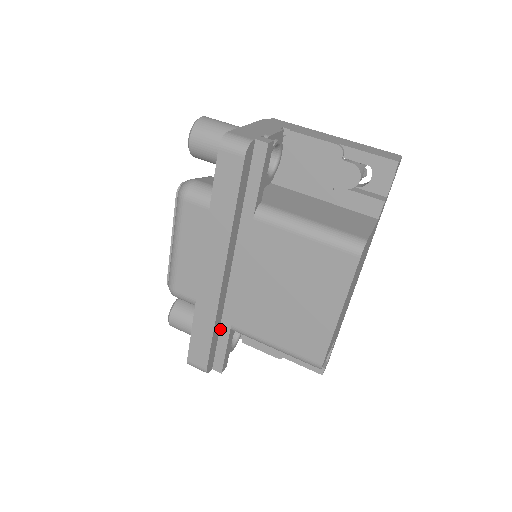
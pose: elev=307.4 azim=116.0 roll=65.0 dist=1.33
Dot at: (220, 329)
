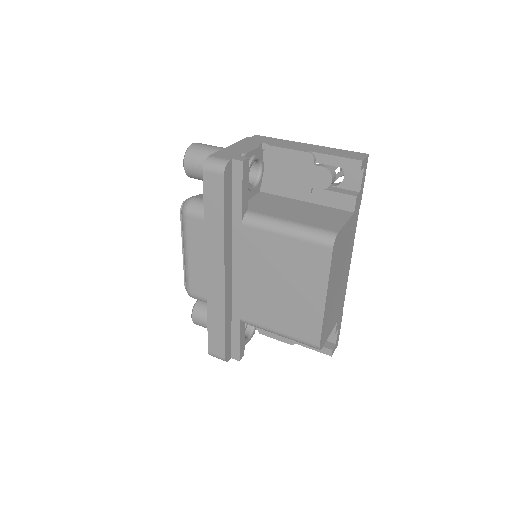
Dot at: (232, 322)
